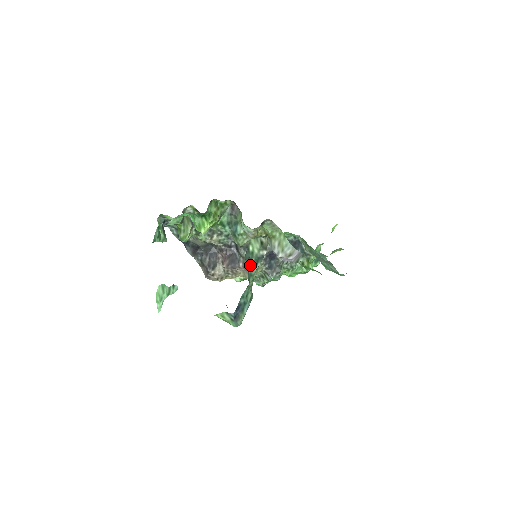
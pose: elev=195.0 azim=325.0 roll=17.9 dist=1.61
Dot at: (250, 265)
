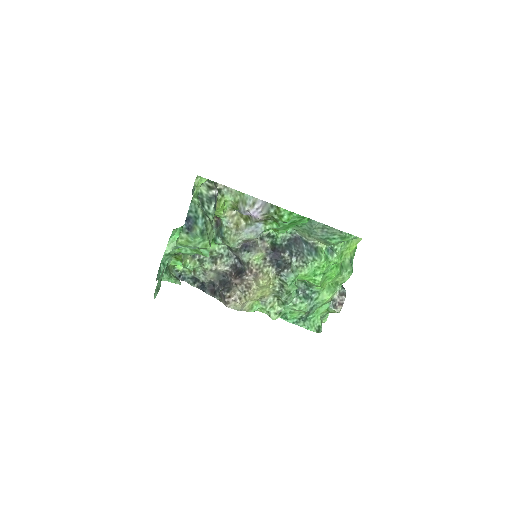
Dot at: (203, 203)
